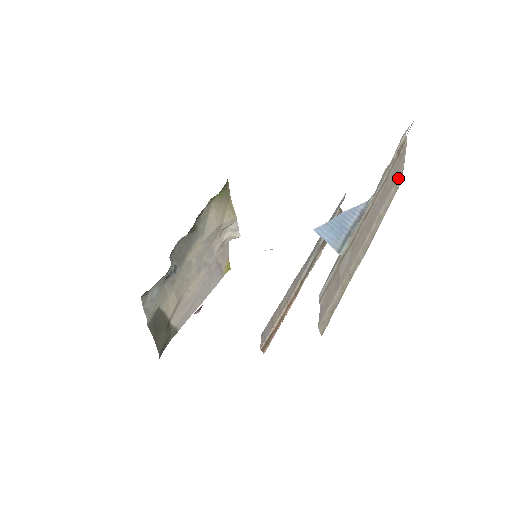
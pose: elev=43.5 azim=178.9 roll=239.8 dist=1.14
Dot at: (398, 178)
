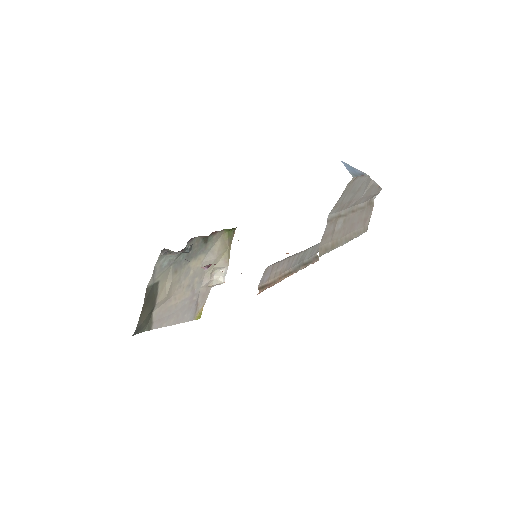
Dot at: (366, 226)
